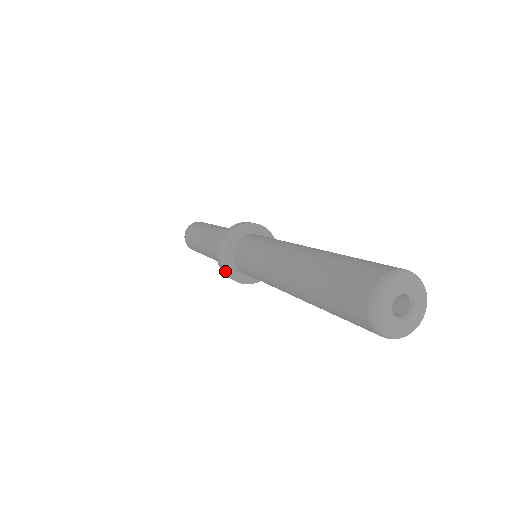
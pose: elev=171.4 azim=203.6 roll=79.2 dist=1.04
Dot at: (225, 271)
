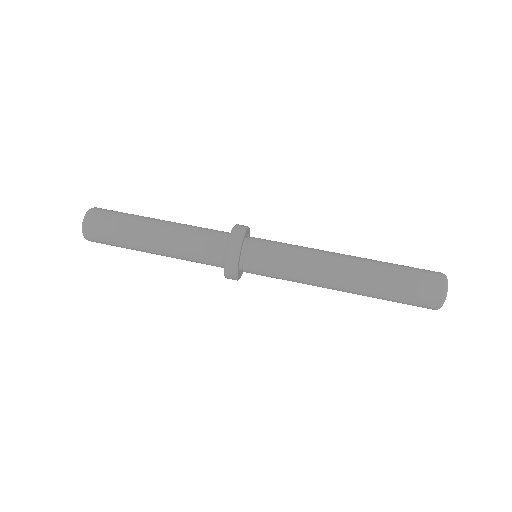
Dot at: occluded
